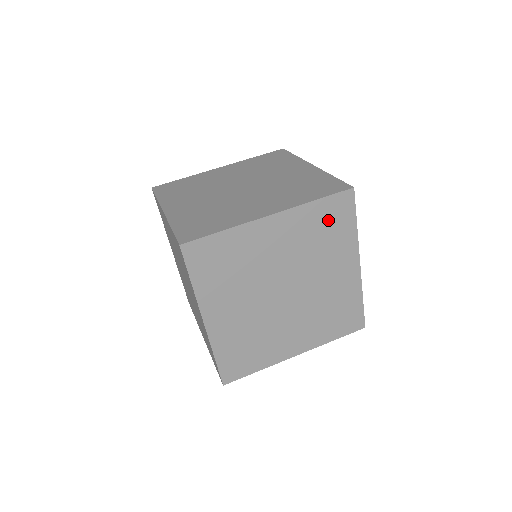
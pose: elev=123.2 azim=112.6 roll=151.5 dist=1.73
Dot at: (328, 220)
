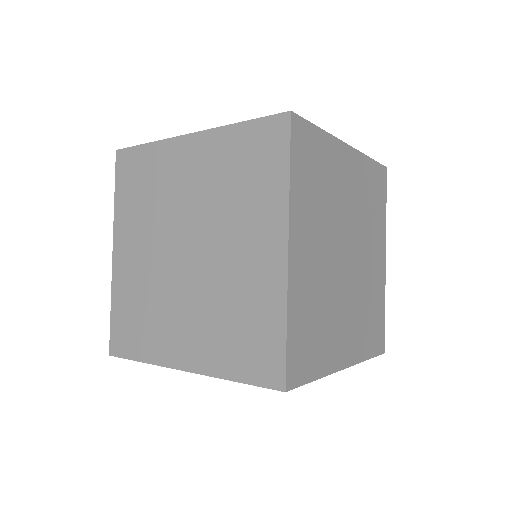
Dot at: (251, 156)
